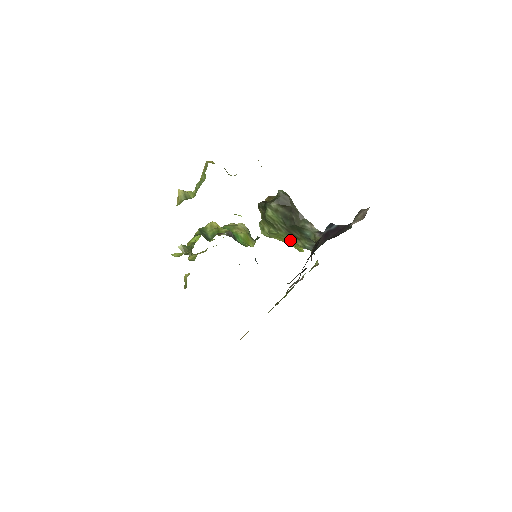
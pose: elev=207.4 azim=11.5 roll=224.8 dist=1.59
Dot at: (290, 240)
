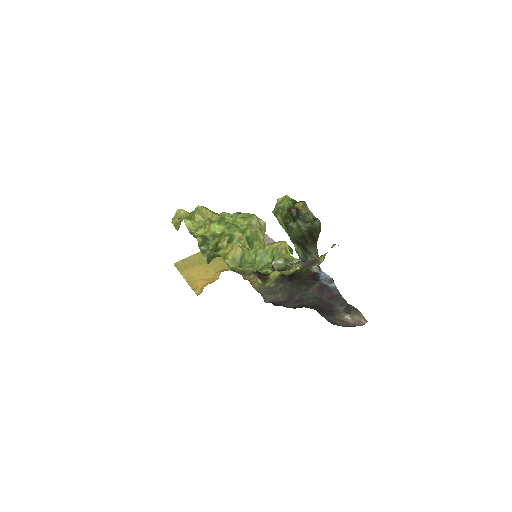
Dot at: (291, 239)
